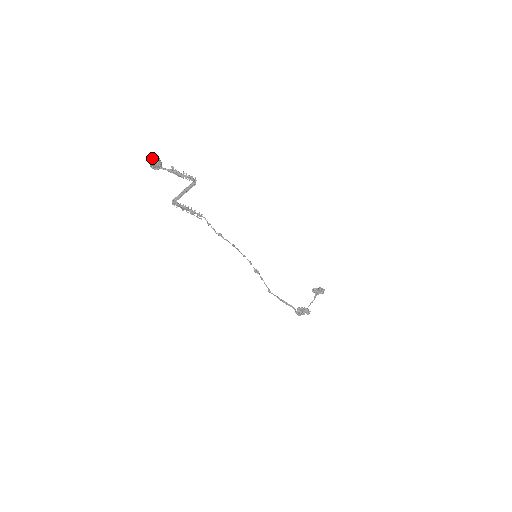
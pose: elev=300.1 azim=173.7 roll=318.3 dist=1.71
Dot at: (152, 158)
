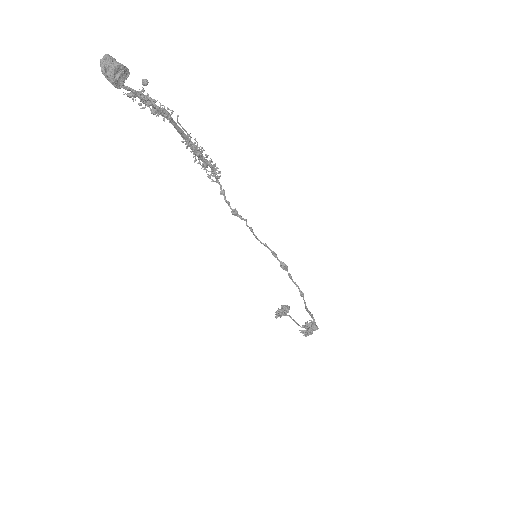
Dot at: (107, 58)
